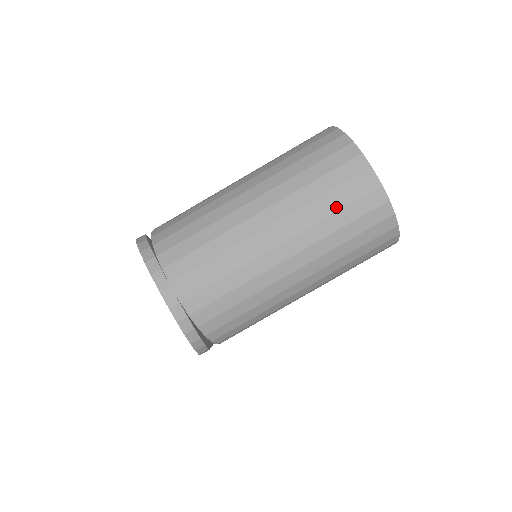
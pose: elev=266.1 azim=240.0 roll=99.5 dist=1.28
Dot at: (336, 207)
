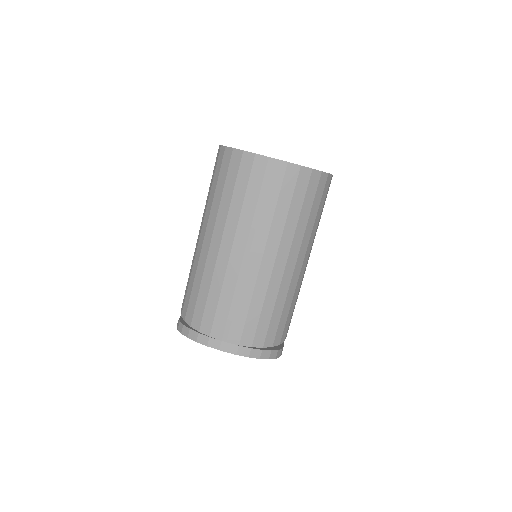
Dot at: (273, 203)
